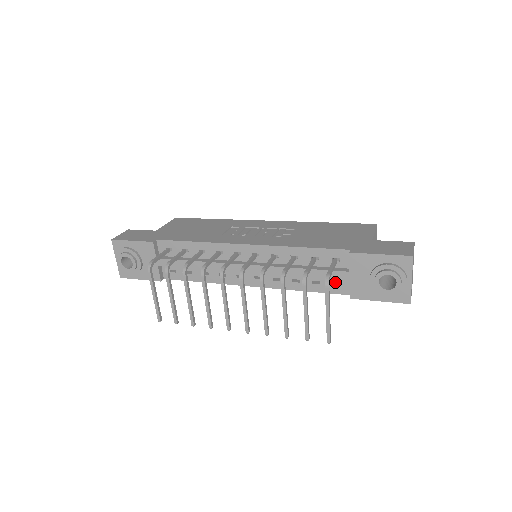
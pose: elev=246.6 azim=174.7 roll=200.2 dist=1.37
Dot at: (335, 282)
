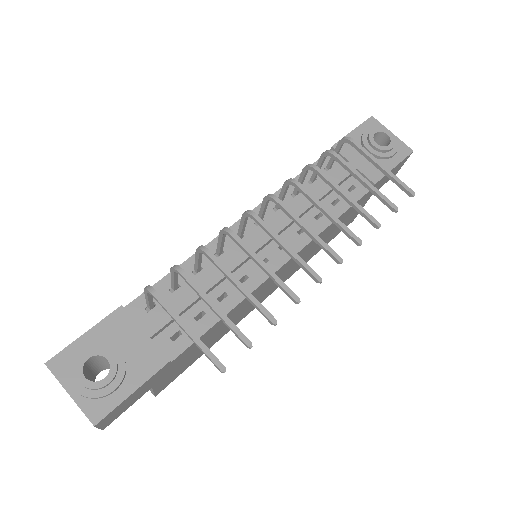
Dot at: (349, 188)
